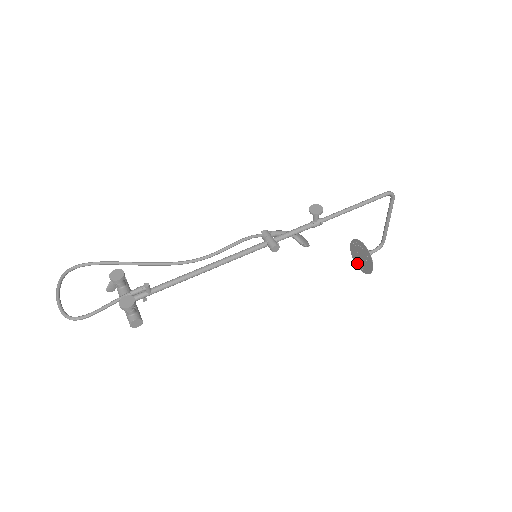
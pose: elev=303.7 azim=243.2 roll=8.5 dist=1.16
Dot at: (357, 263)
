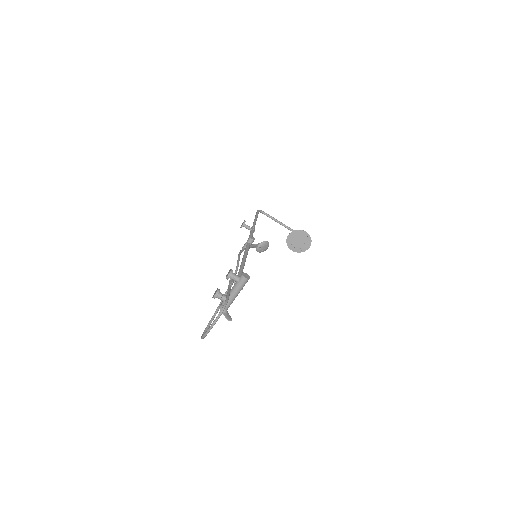
Dot at: (305, 248)
